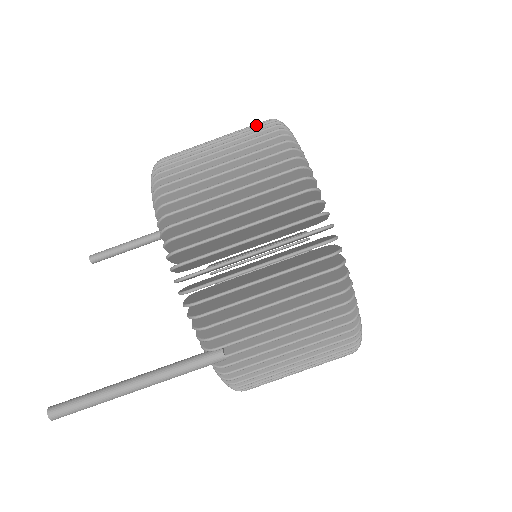
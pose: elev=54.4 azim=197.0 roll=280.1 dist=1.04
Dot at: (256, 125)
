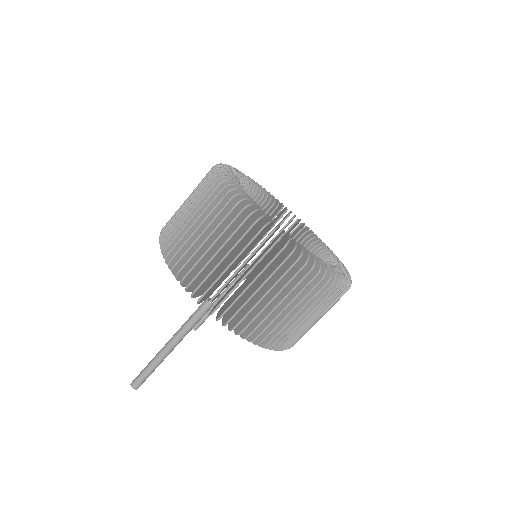
Dot at: occluded
